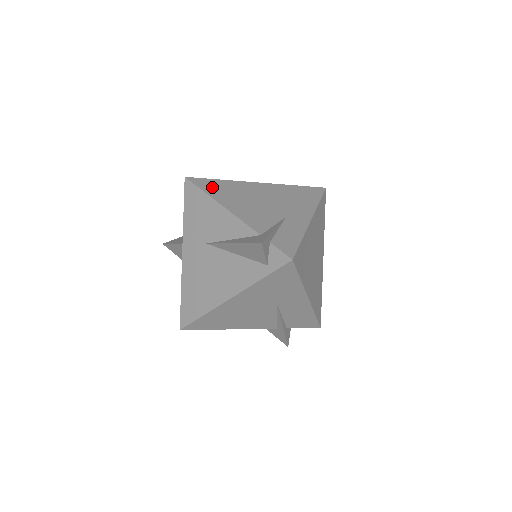
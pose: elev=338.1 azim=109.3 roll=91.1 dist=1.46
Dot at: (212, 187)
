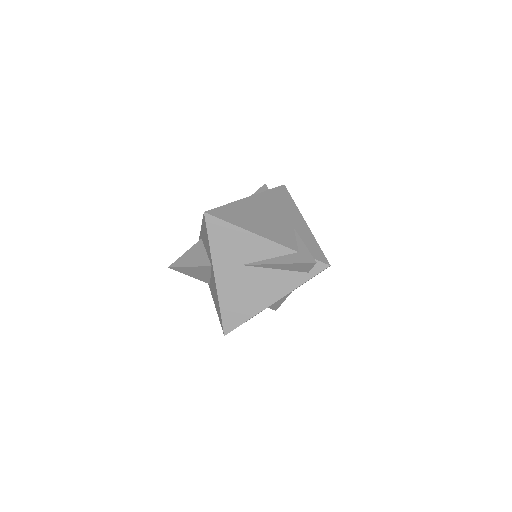
Dot at: (230, 216)
